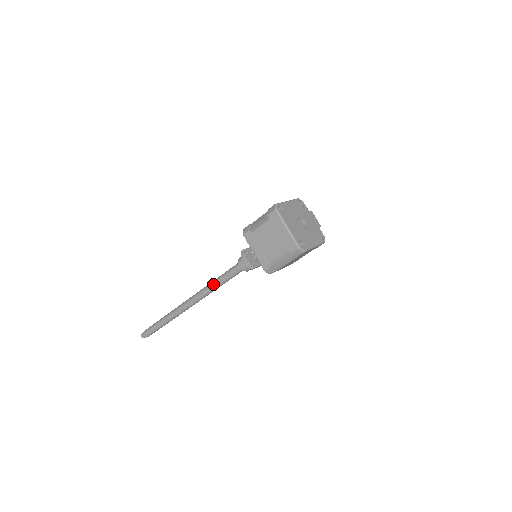
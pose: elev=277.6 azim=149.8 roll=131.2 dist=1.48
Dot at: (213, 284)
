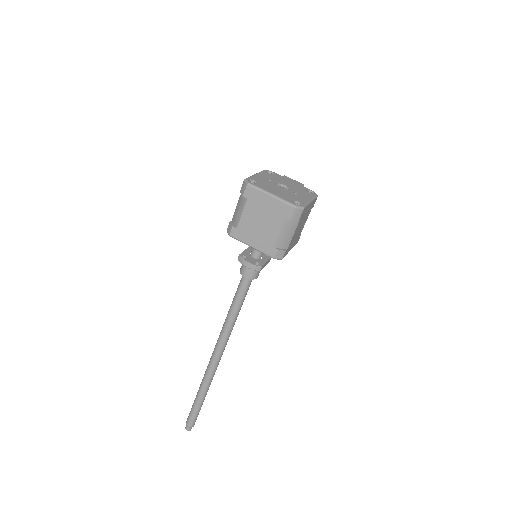
Dot at: (229, 317)
